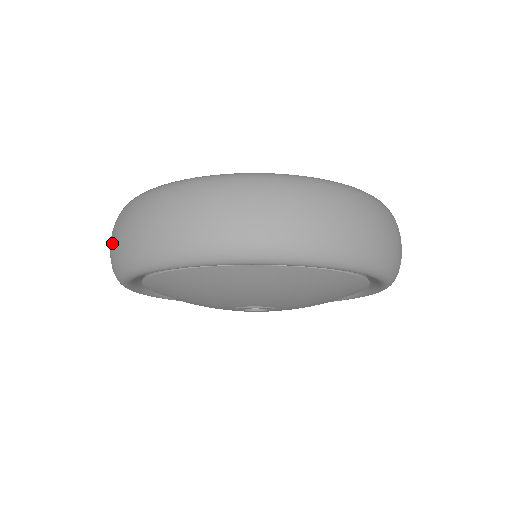
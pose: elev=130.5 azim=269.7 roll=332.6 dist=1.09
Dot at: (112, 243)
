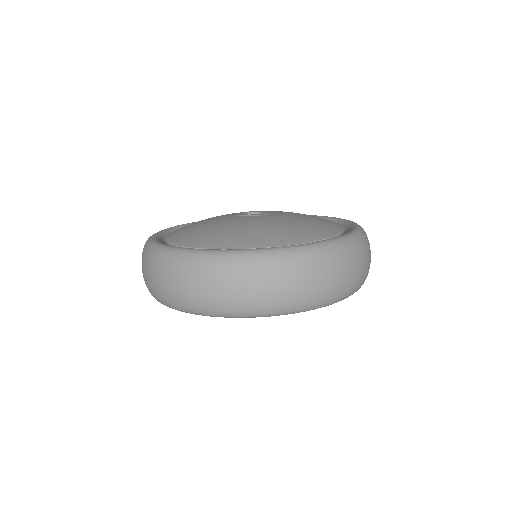
Dot at: (150, 281)
